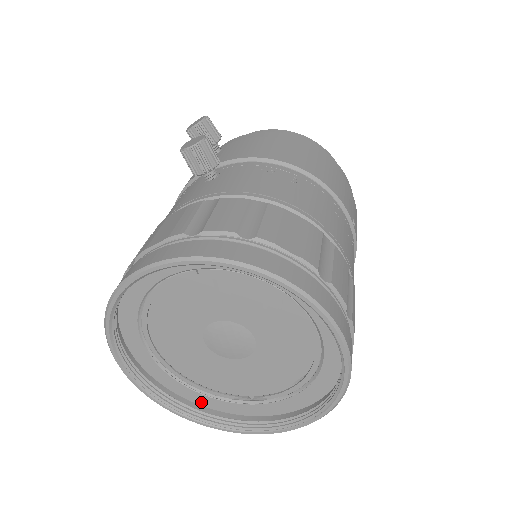
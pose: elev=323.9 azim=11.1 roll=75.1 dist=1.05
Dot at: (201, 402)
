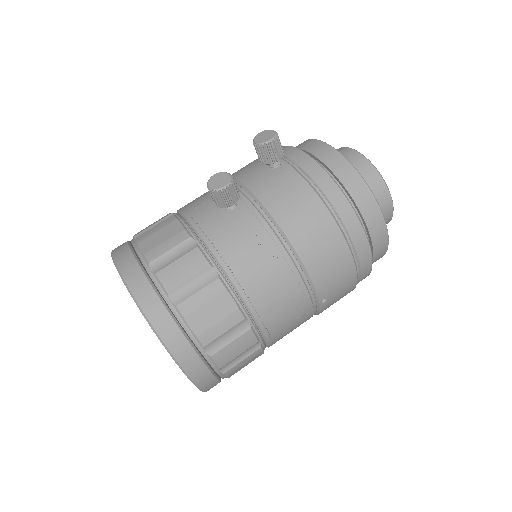
Dot at: occluded
